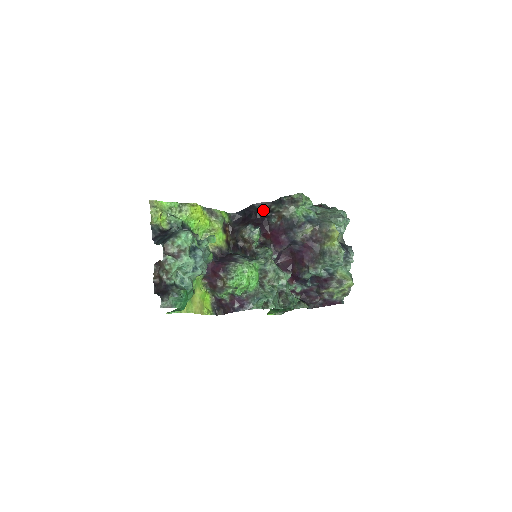
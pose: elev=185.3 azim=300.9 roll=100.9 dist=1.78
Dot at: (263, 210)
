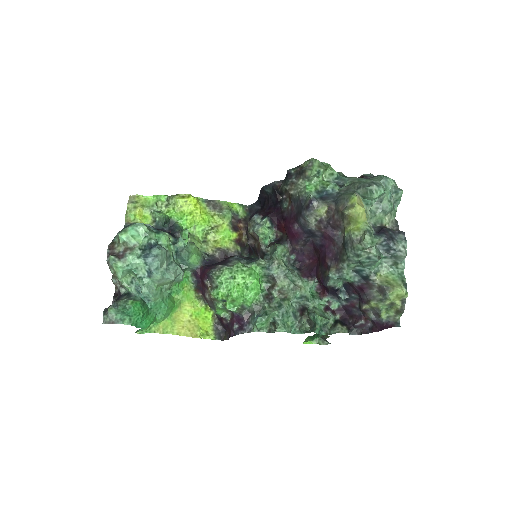
Dot at: (274, 193)
